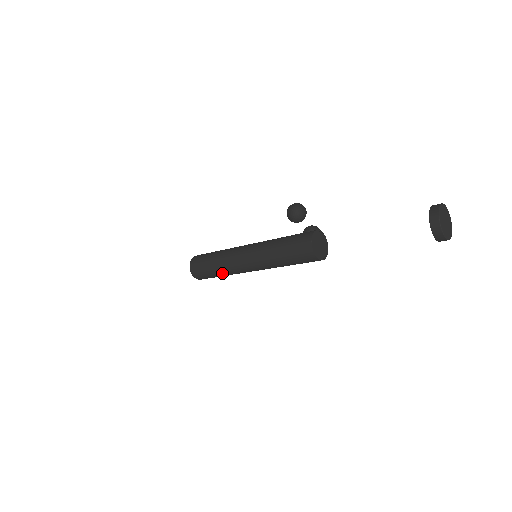
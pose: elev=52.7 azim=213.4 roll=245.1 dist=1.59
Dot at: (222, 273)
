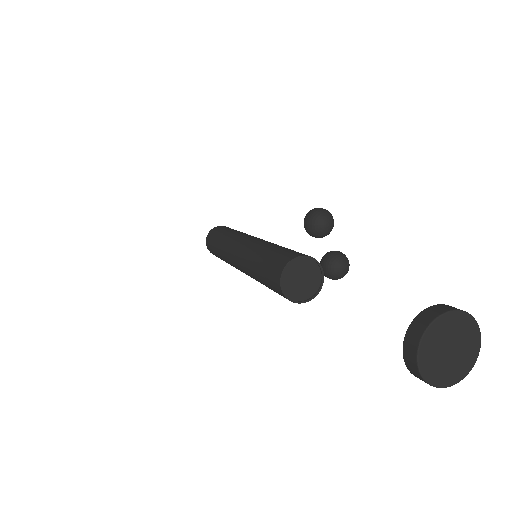
Dot at: (222, 258)
